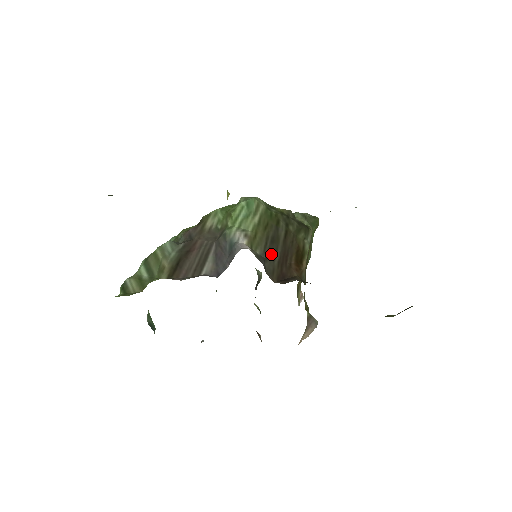
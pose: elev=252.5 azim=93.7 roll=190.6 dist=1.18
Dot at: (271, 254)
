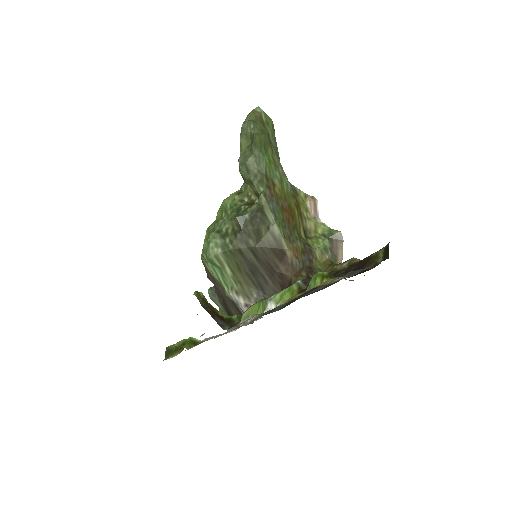
Dot at: (262, 283)
